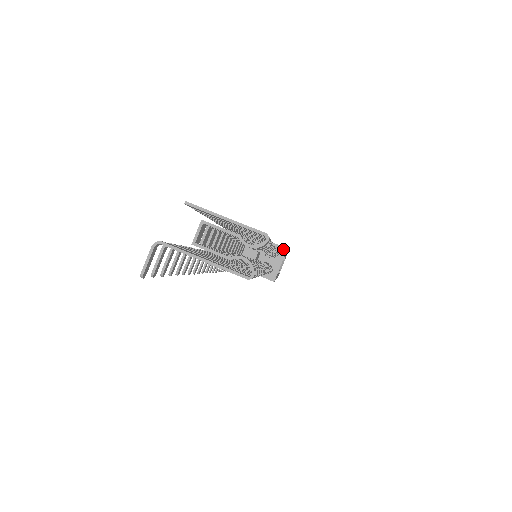
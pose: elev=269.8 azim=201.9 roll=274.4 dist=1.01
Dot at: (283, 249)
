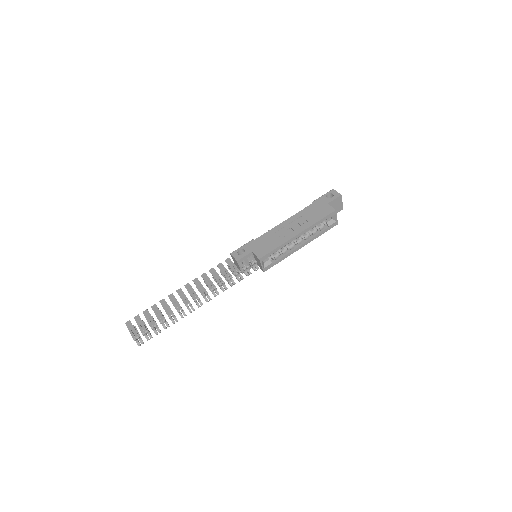
Dot at: (258, 259)
